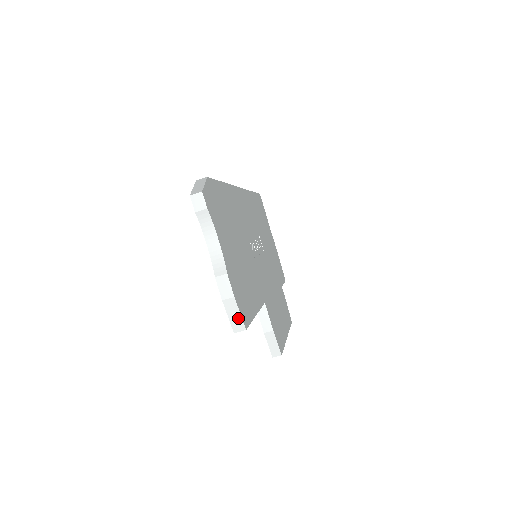
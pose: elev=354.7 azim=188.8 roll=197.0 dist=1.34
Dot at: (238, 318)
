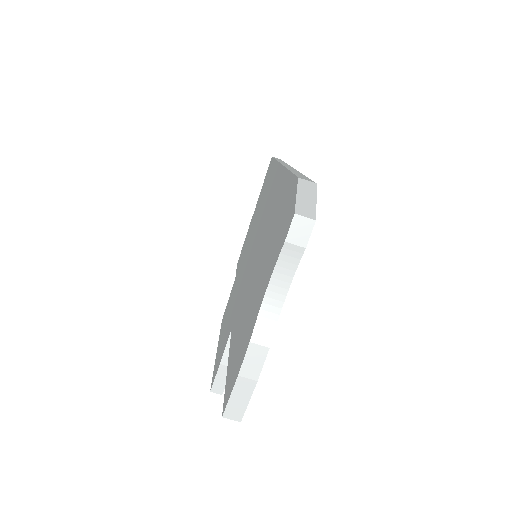
Dot at: (242, 405)
